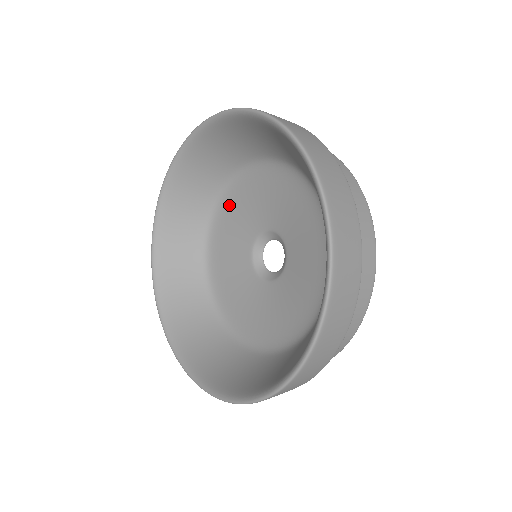
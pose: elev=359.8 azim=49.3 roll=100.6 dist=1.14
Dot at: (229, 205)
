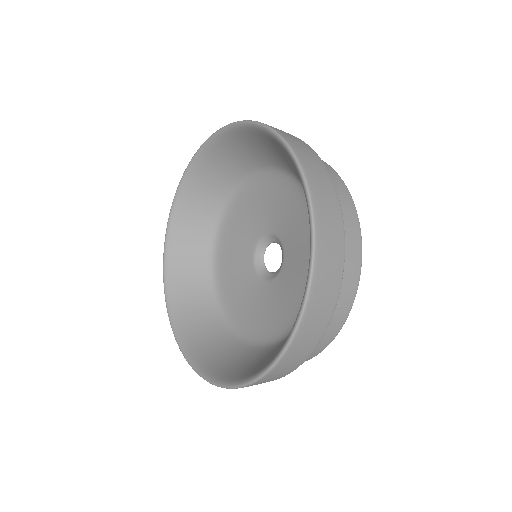
Dot at: (271, 185)
